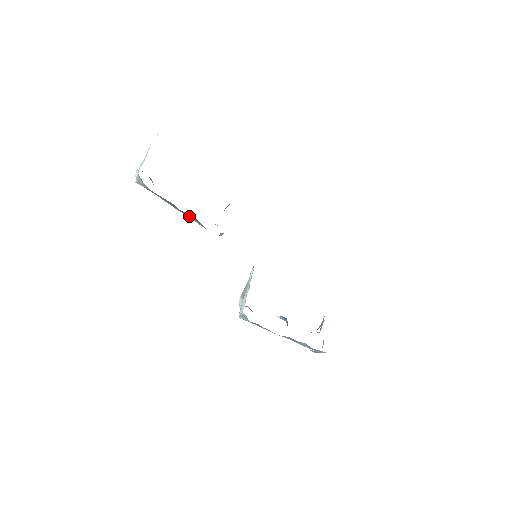
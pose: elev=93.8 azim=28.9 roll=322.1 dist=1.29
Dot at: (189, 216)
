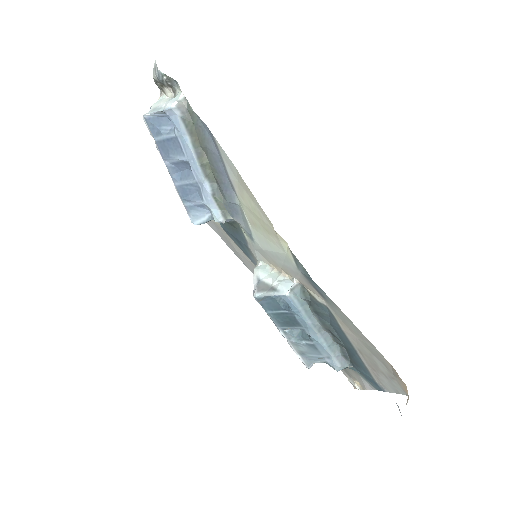
Dot at: (206, 180)
